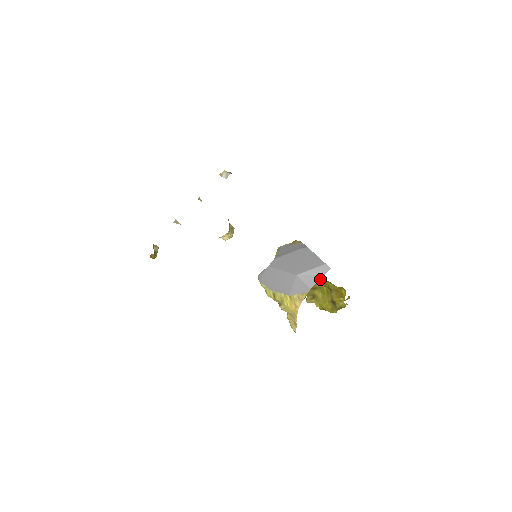
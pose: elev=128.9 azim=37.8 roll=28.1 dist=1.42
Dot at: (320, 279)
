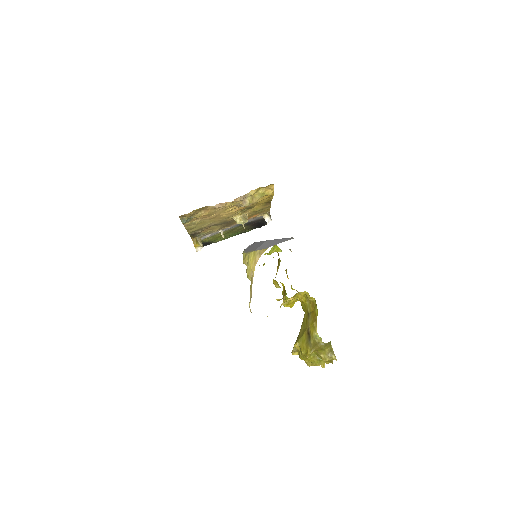
Dot at: occluded
